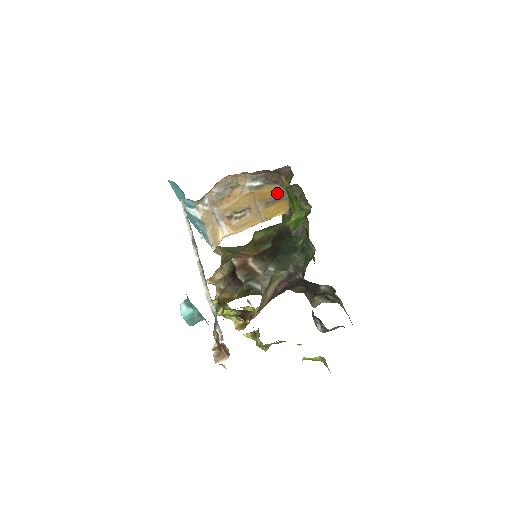
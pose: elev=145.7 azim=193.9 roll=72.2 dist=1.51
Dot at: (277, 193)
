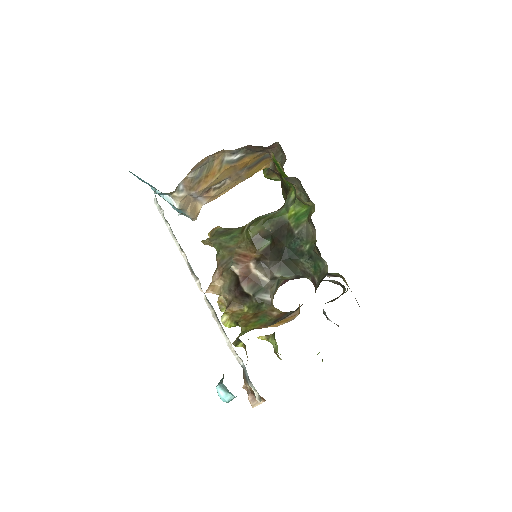
Dot at: (260, 156)
